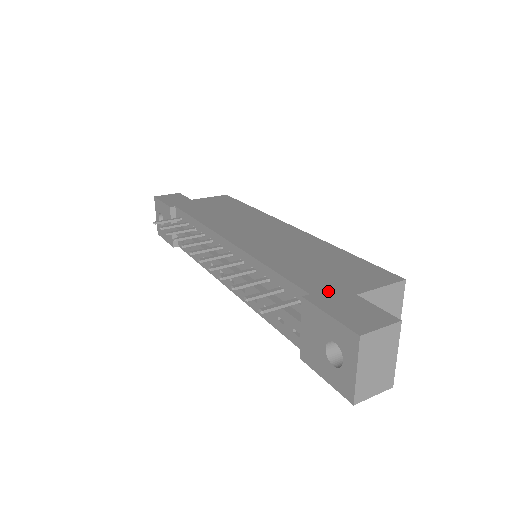
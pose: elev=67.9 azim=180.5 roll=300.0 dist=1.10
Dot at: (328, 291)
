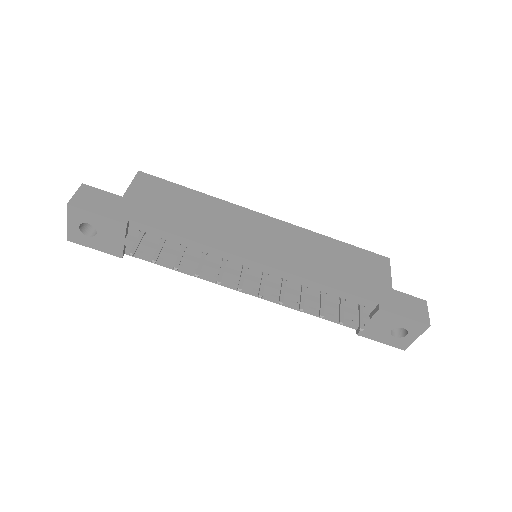
Dot at: (381, 294)
